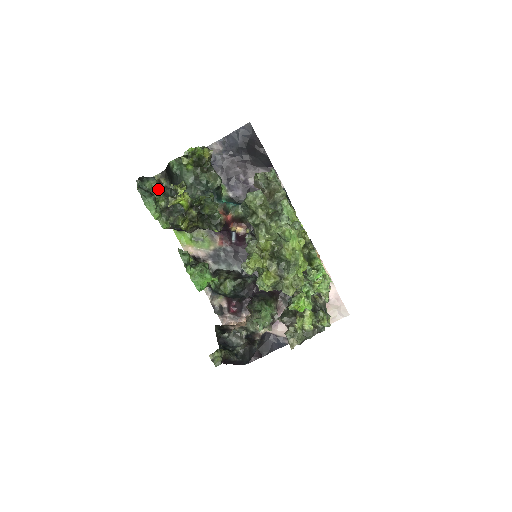
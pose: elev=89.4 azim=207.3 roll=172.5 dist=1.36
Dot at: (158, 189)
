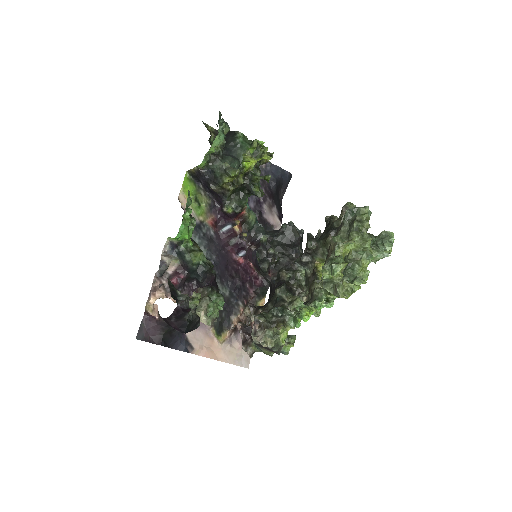
Dot at: occluded
